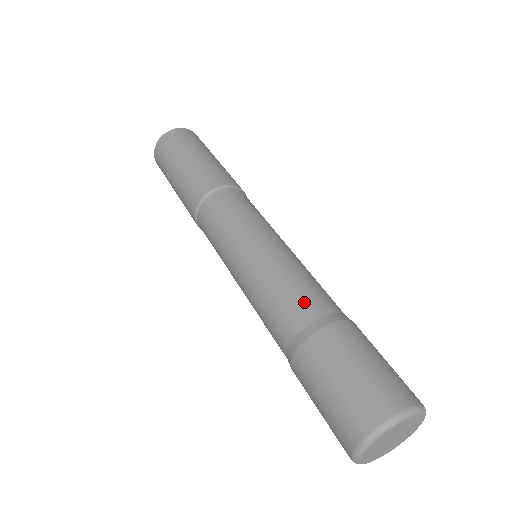
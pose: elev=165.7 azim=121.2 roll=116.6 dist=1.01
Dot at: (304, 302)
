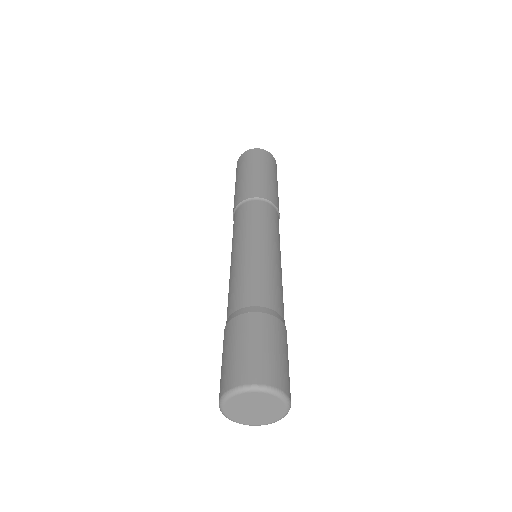
Dot at: (243, 294)
